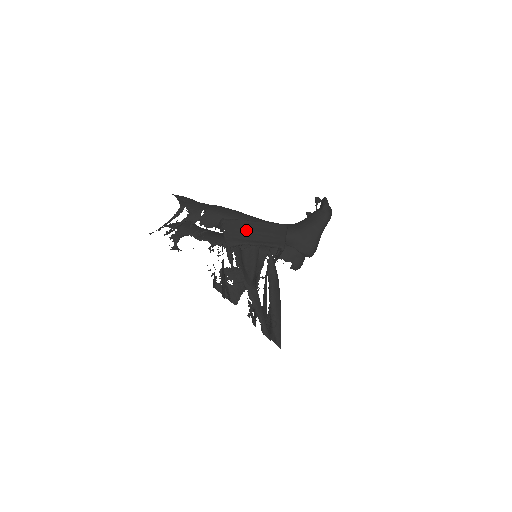
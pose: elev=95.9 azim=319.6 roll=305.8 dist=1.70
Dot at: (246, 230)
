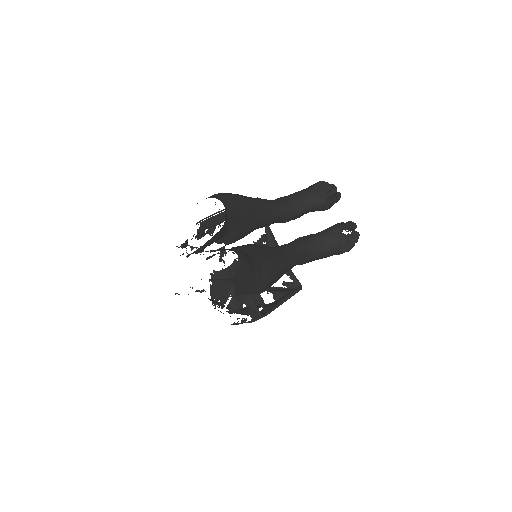
Dot at: occluded
